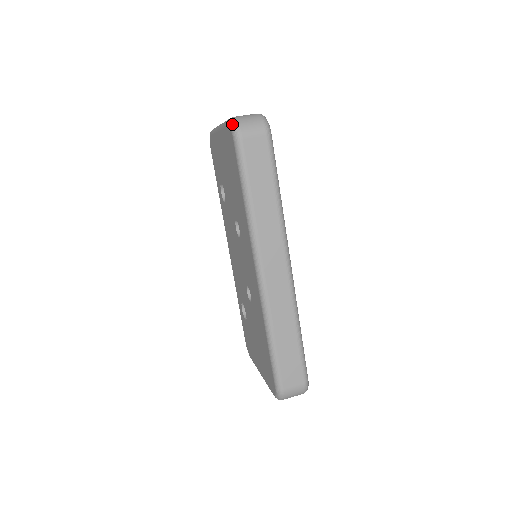
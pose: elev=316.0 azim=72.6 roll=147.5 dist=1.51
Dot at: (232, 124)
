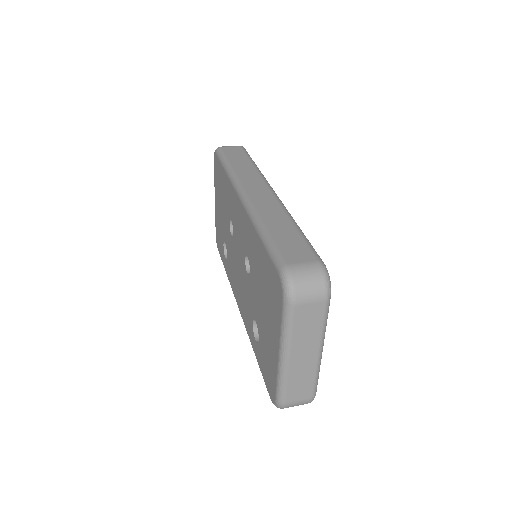
Dot at: occluded
